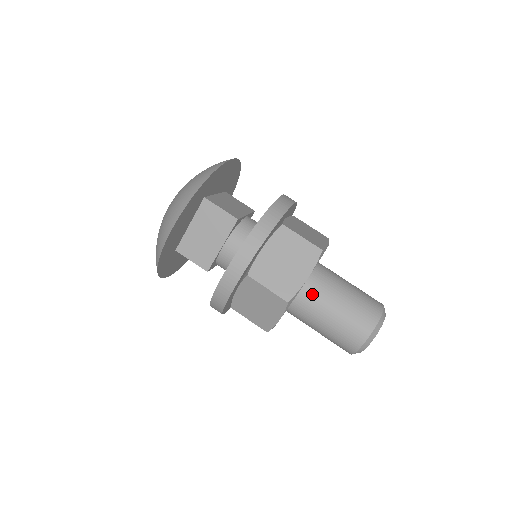
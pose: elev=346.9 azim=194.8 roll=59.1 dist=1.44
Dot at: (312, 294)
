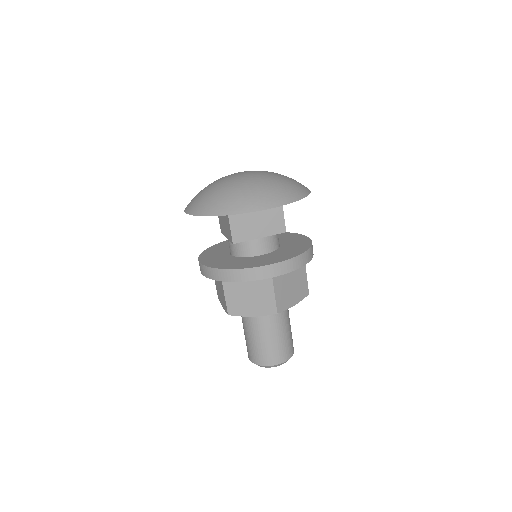
Dot at: (278, 314)
